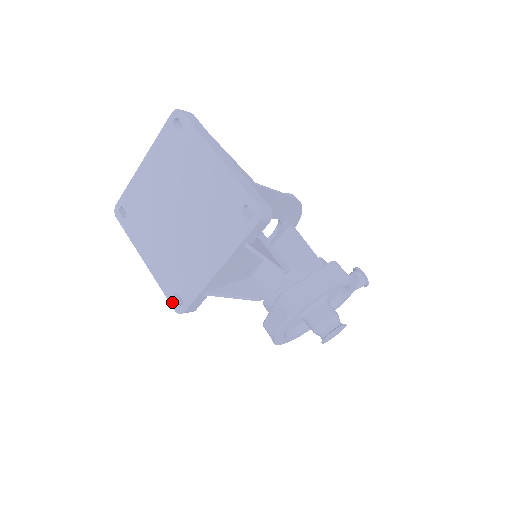
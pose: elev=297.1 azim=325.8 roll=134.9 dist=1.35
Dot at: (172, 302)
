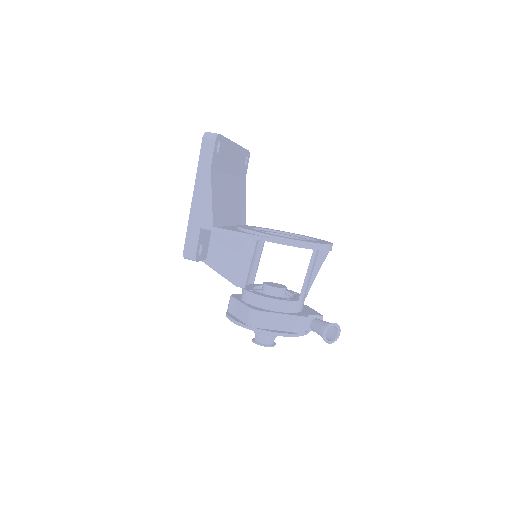
Dot at: occluded
